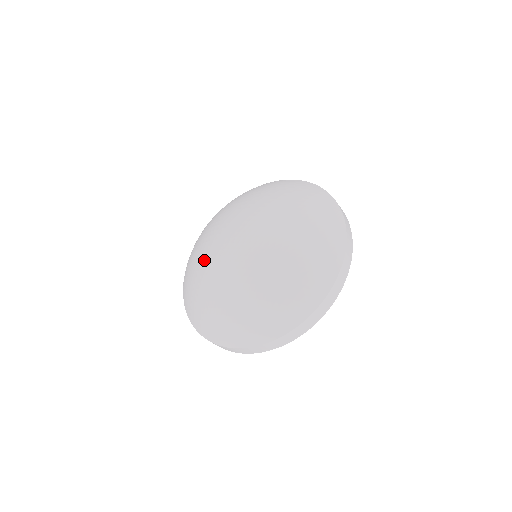
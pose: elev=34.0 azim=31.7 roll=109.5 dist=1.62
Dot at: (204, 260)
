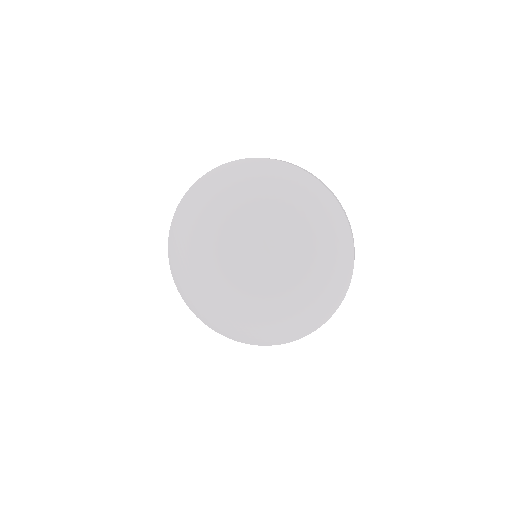
Dot at: (211, 237)
